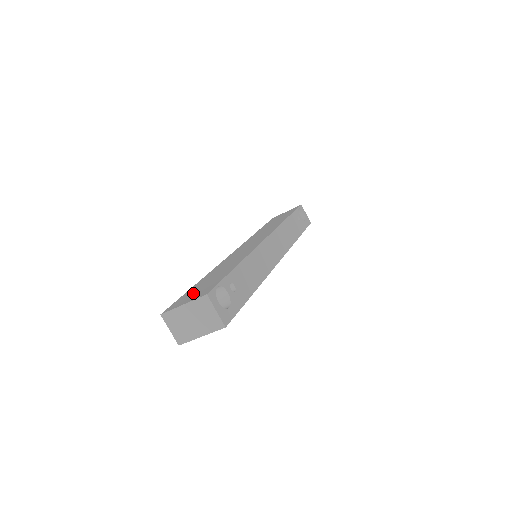
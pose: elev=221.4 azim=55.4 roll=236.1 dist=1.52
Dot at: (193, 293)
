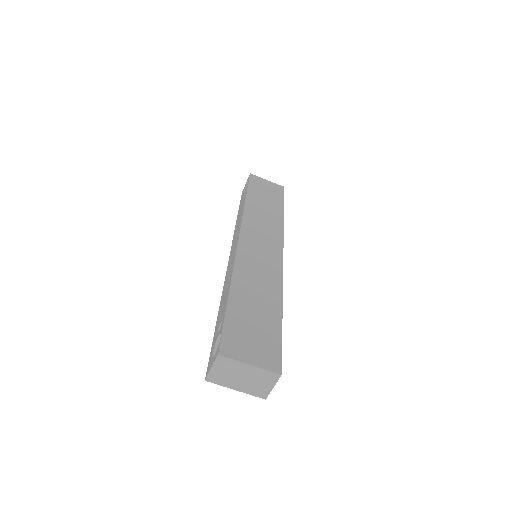
Dot at: (248, 337)
